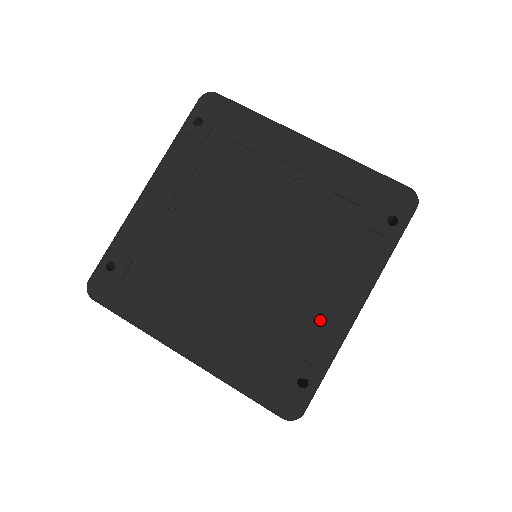
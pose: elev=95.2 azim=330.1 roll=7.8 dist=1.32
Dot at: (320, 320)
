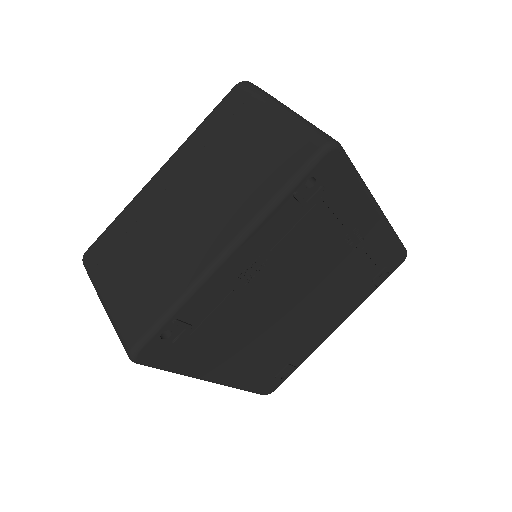
Dot at: (313, 341)
